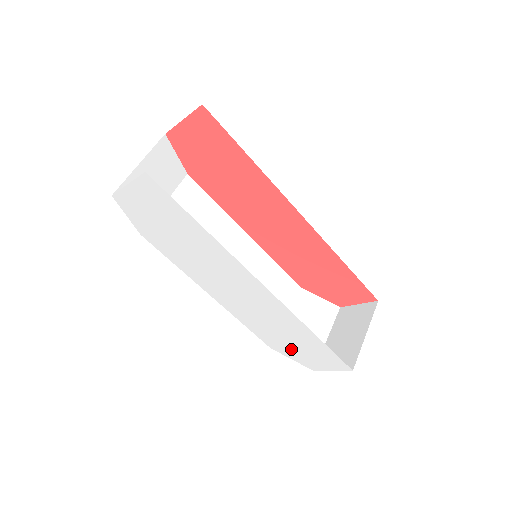
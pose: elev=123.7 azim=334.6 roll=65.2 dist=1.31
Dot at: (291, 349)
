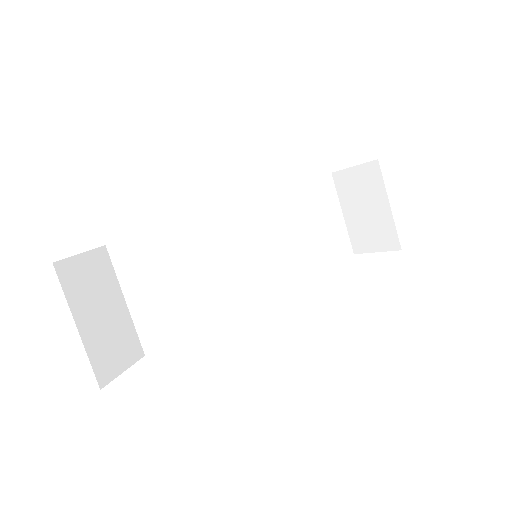
Dot at: occluded
